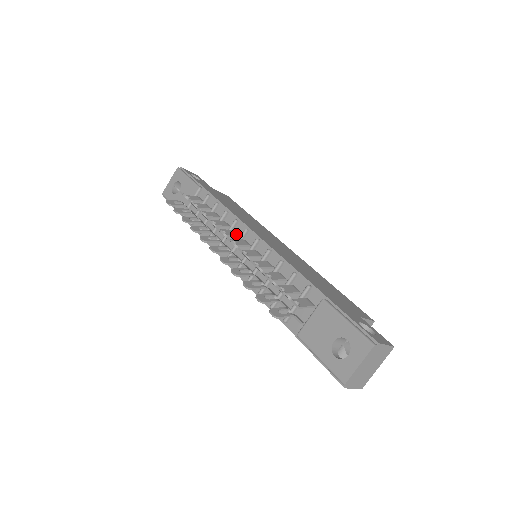
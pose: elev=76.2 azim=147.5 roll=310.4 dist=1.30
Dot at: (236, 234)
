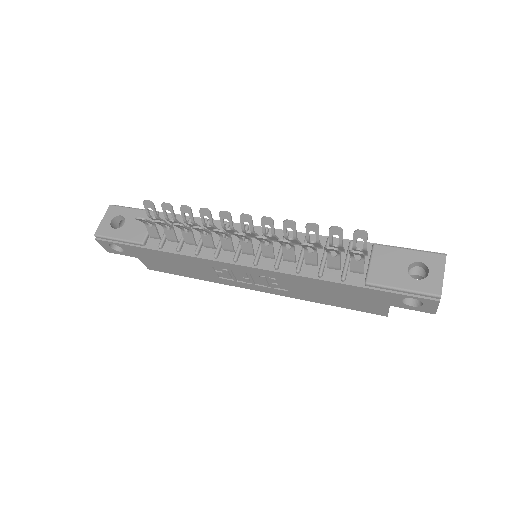
Dot at: (237, 232)
